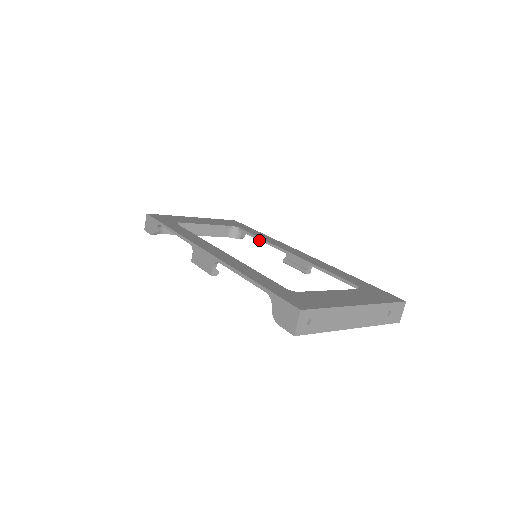
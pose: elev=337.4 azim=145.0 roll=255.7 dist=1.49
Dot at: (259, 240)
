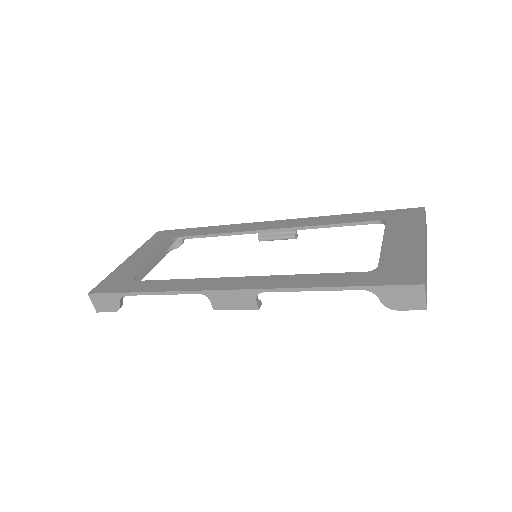
Dot at: occluded
